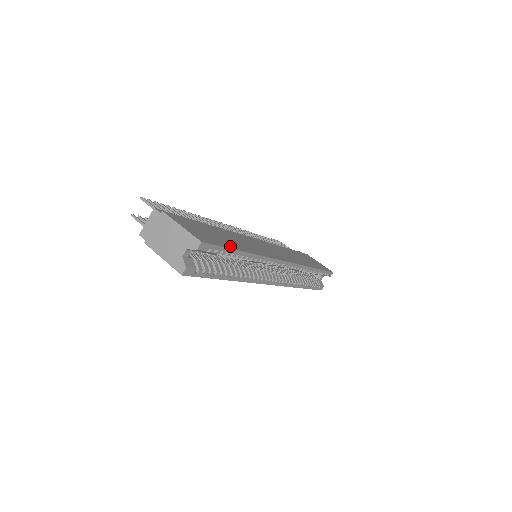
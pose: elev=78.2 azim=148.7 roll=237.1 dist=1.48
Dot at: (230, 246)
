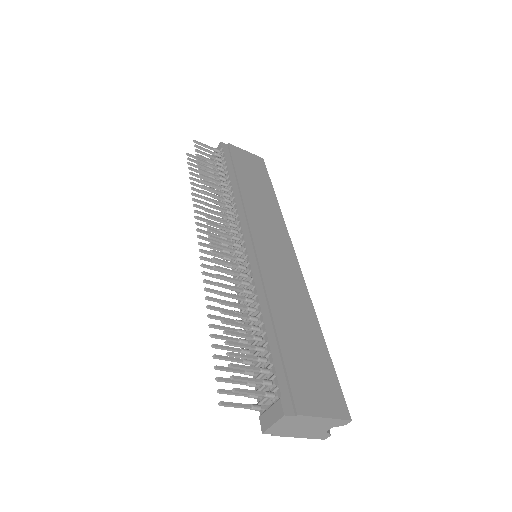
Dot at: (326, 358)
